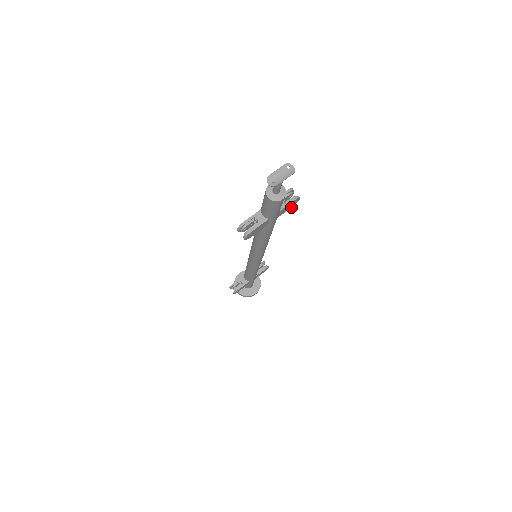
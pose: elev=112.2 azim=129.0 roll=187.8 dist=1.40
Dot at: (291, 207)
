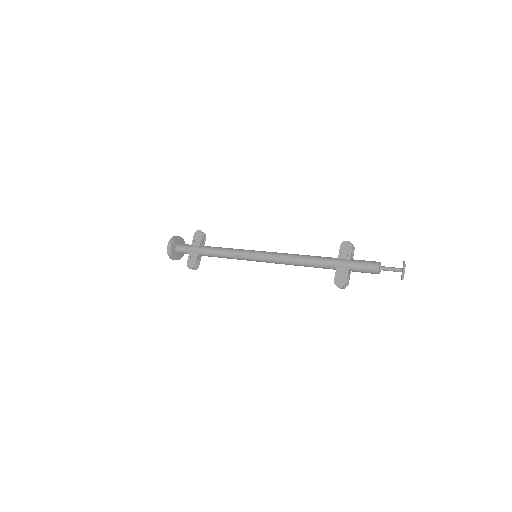
Dot at: occluded
